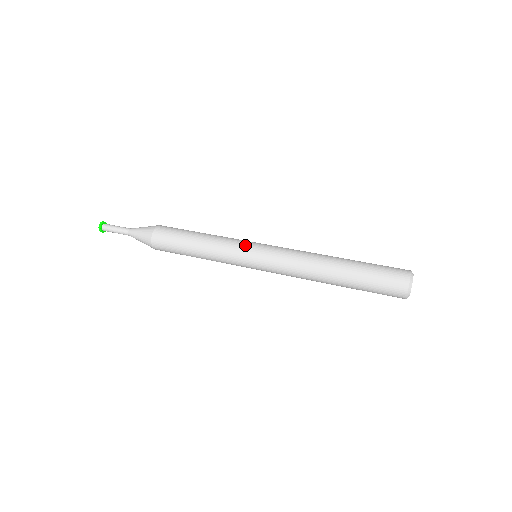
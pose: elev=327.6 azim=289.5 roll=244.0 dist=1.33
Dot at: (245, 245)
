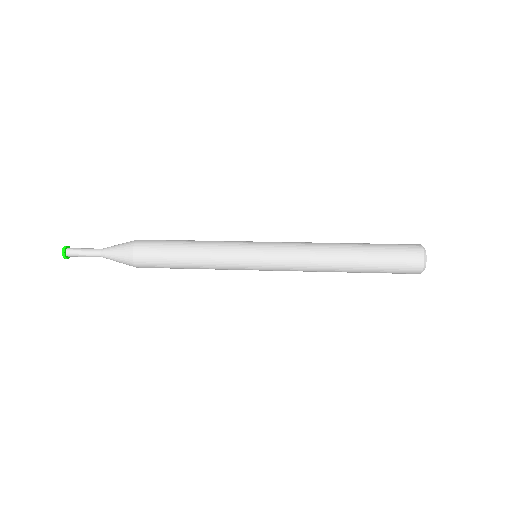
Dot at: (244, 244)
